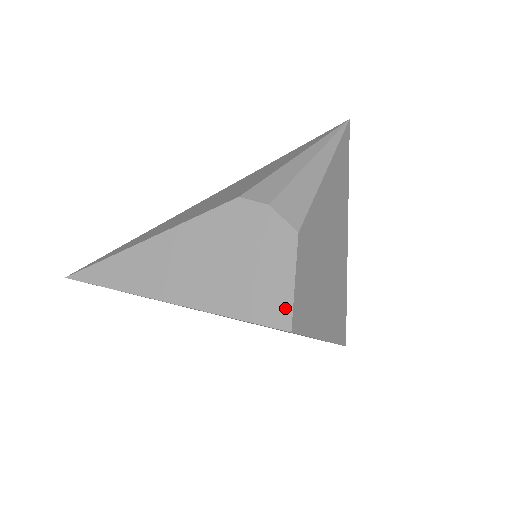
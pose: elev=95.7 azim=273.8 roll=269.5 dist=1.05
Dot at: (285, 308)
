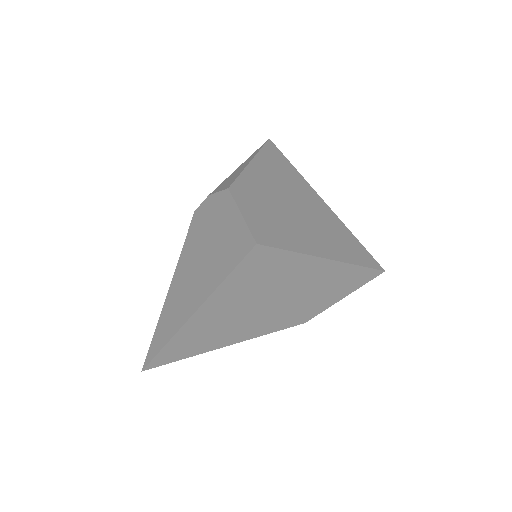
Dot at: (245, 235)
